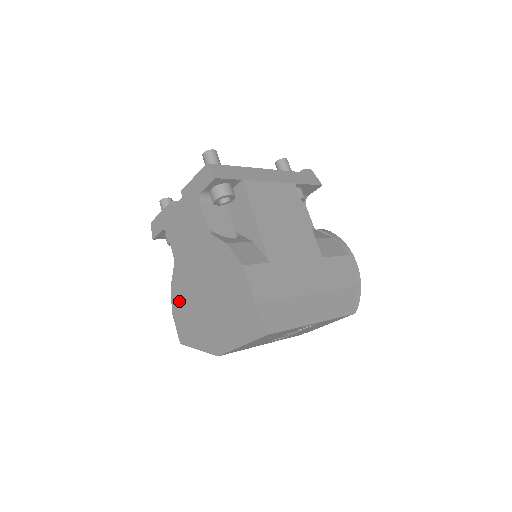
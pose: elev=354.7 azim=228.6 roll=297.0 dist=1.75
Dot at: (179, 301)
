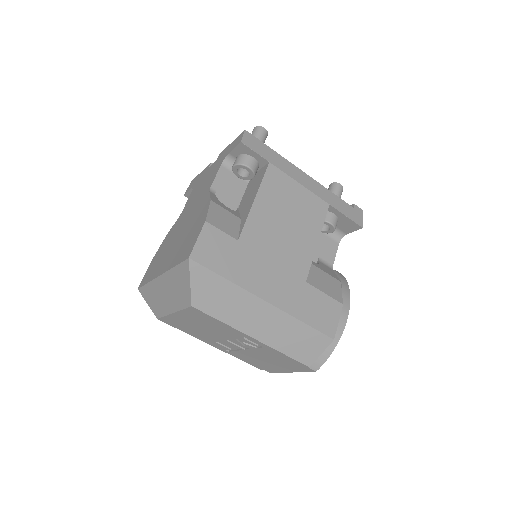
Dot at: (161, 250)
